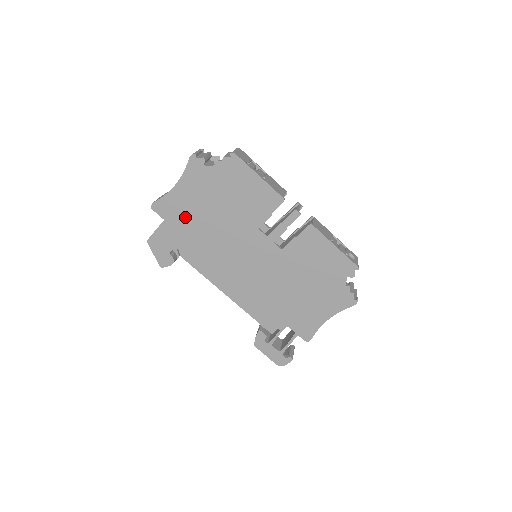
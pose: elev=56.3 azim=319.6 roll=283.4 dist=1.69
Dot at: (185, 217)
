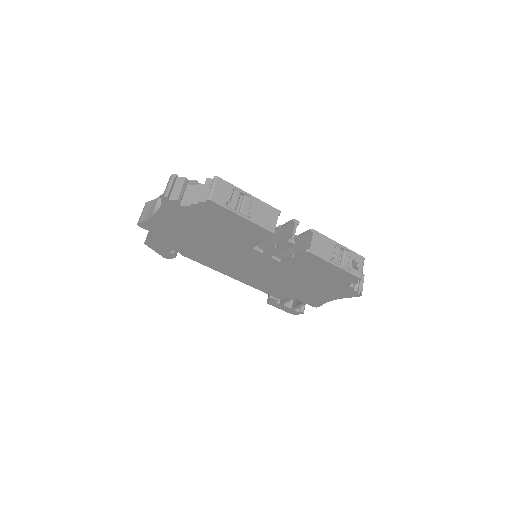
Dot at: (175, 234)
